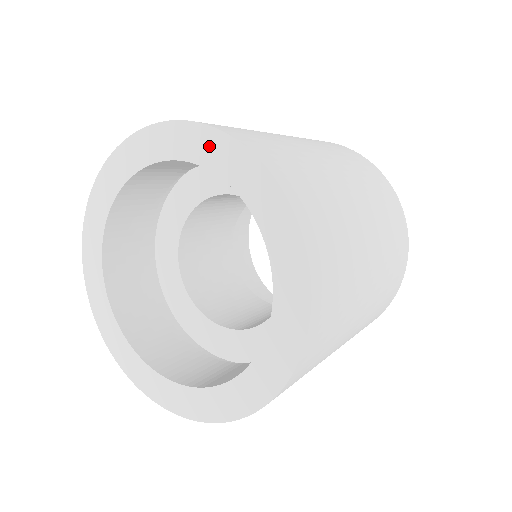
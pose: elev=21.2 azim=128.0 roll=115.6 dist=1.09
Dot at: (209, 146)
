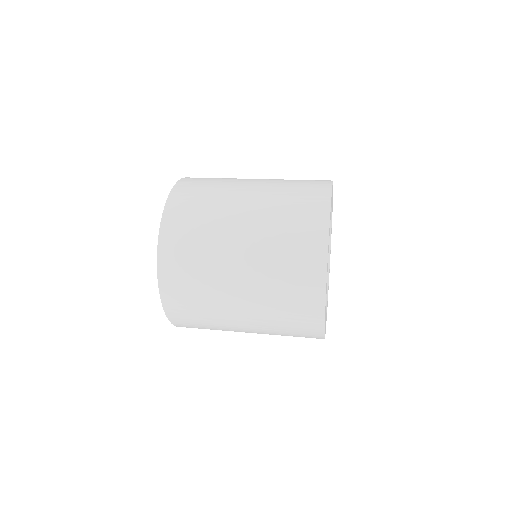
Dot at: occluded
